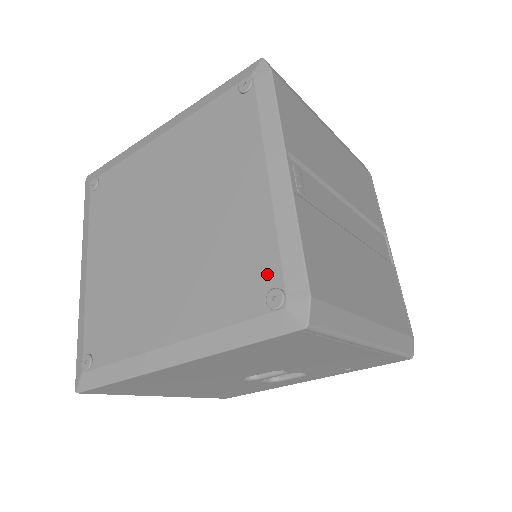
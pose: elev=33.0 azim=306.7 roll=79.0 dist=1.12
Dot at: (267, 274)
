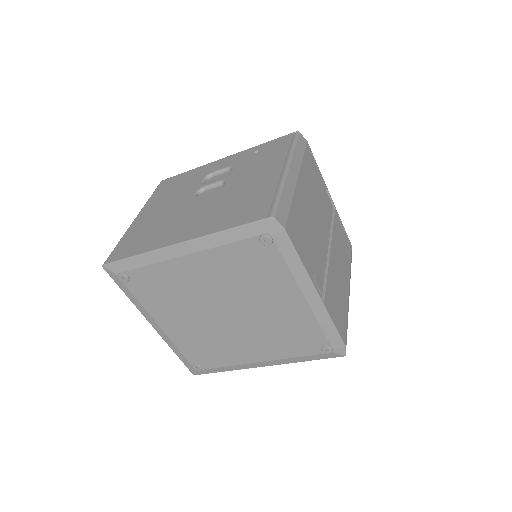
Dot at: (318, 340)
